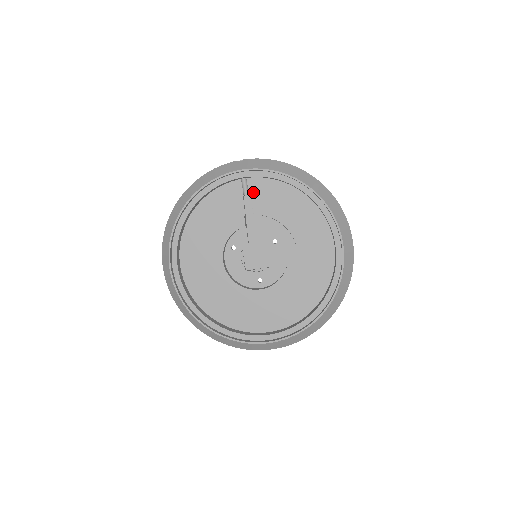
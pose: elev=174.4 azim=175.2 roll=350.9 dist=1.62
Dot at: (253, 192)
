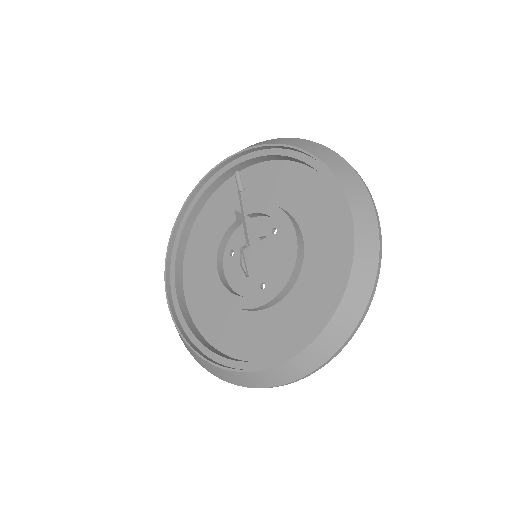
Dot at: (247, 183)
